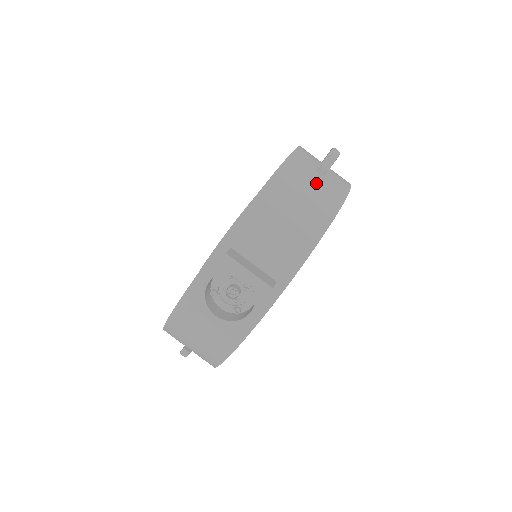
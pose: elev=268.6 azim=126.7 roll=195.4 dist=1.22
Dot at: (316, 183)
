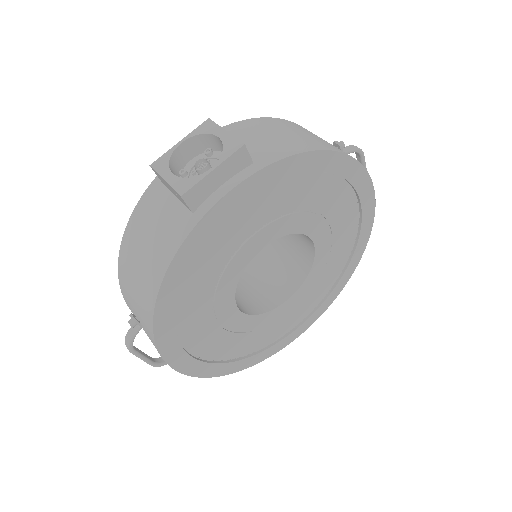
Dot at: occluded
